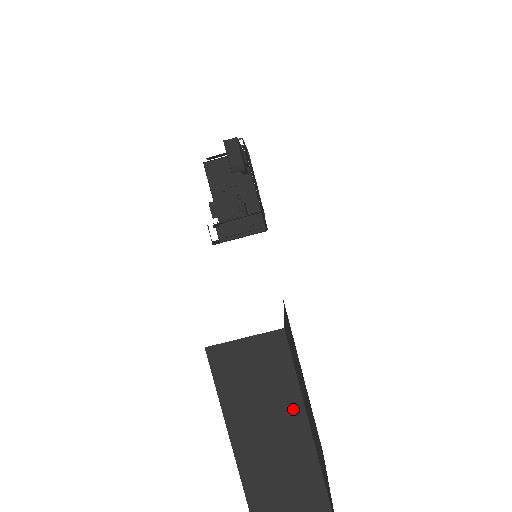
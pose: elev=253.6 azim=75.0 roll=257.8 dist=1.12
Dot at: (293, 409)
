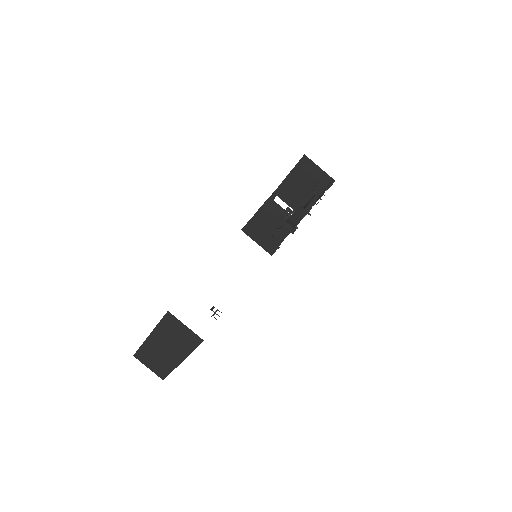
Dot at: (182, 353)
